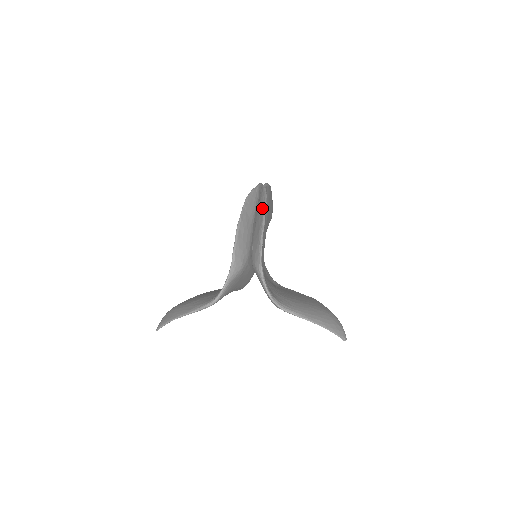
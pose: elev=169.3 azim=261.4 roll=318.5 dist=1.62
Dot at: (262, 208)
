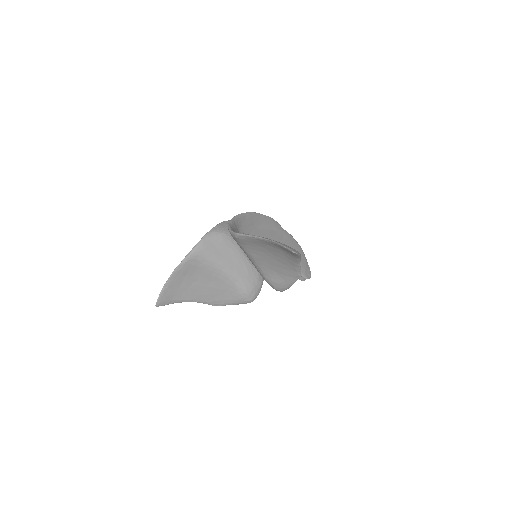
Dot at: occluded
